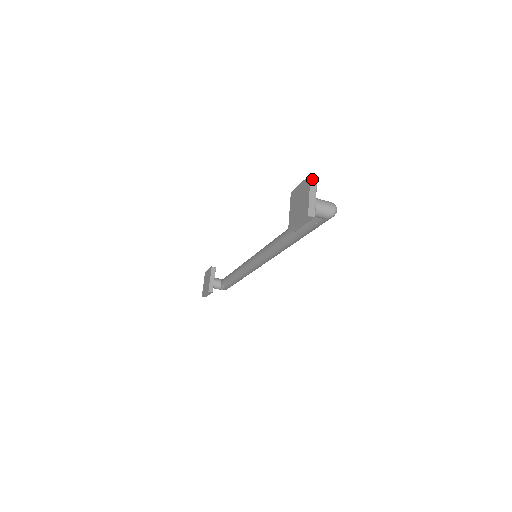
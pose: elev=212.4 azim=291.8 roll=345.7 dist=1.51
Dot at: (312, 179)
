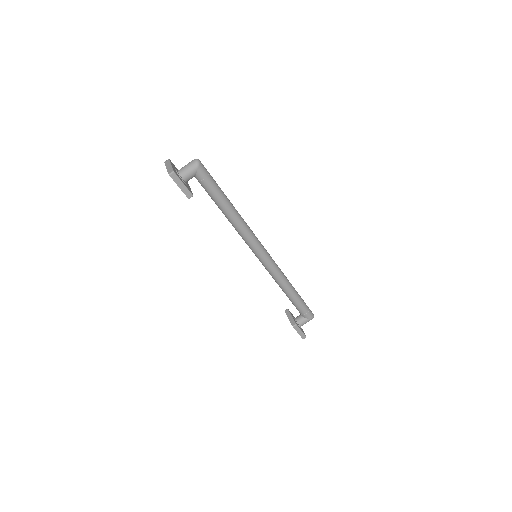
Dot at: (166, 162)
